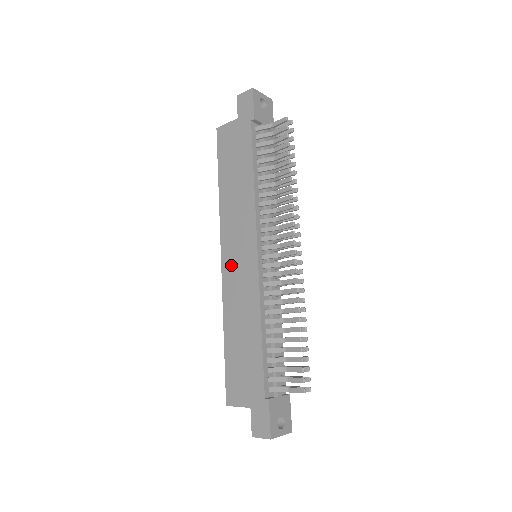
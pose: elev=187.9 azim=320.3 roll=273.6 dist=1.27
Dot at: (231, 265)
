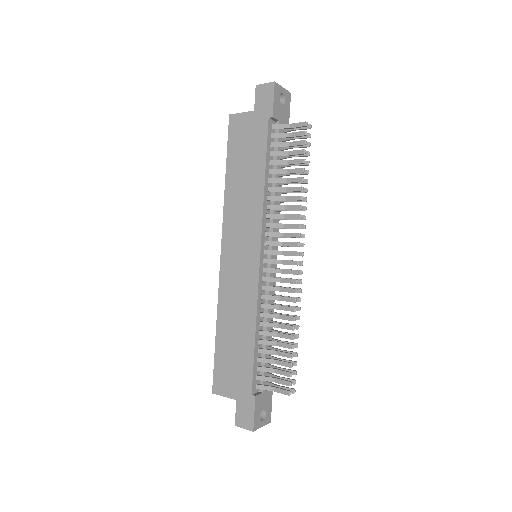
Dot at: (231, 262)
